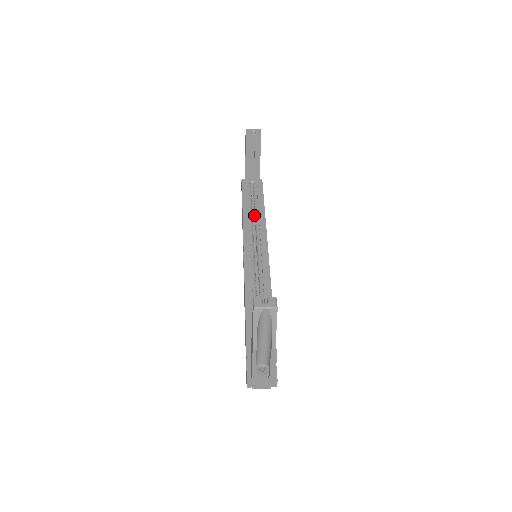
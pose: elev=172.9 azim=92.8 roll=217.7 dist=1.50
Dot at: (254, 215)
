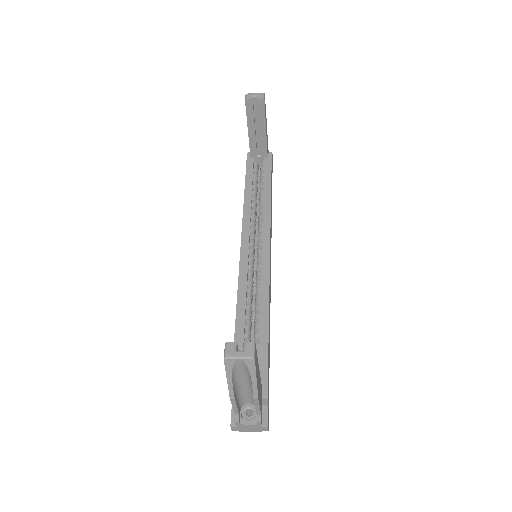
Dot at: occluded
